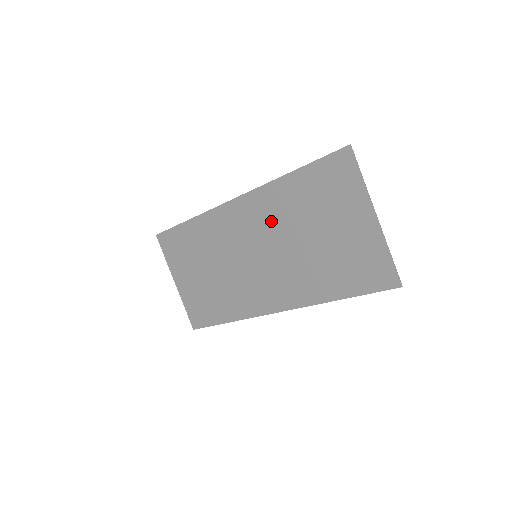
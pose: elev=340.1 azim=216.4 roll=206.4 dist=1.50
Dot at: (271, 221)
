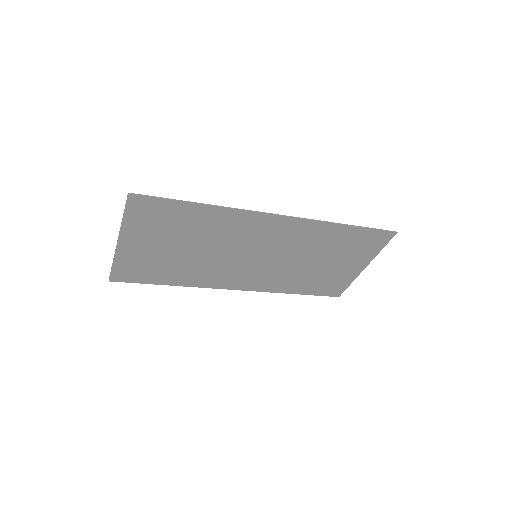
Dot at: (297, 243)
